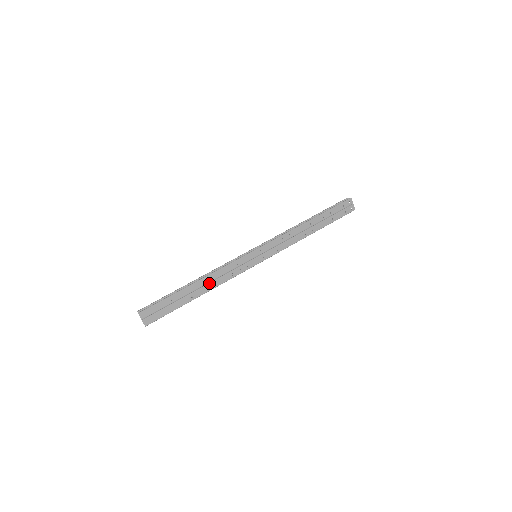
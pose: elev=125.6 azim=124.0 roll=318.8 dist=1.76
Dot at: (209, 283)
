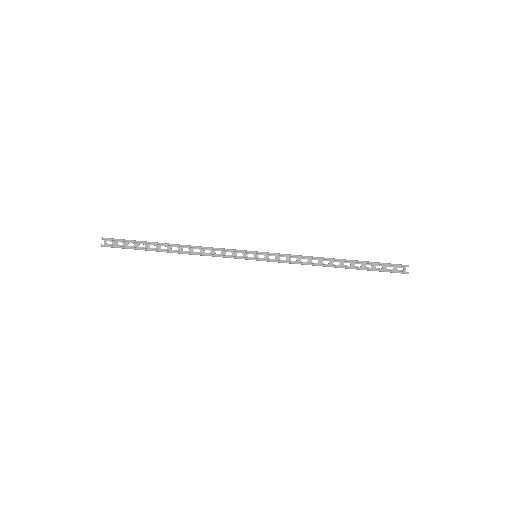
Dot at: (189, 254)
